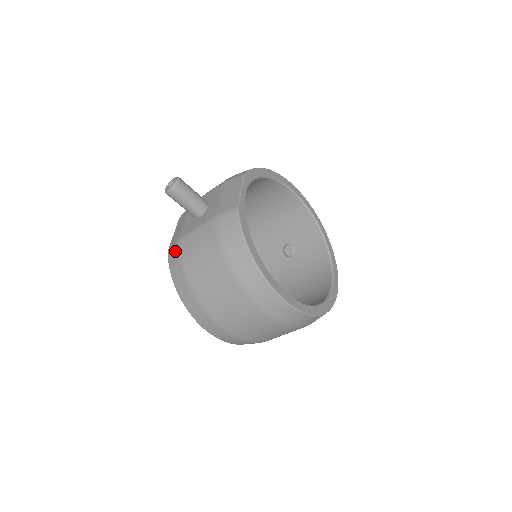
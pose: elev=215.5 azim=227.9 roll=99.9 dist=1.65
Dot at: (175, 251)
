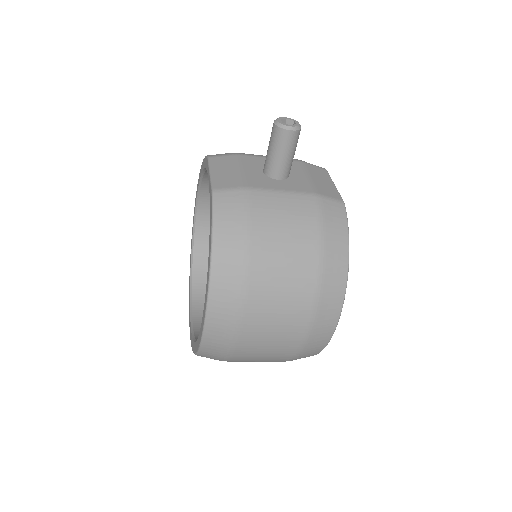
Dot at: (237, 198)
